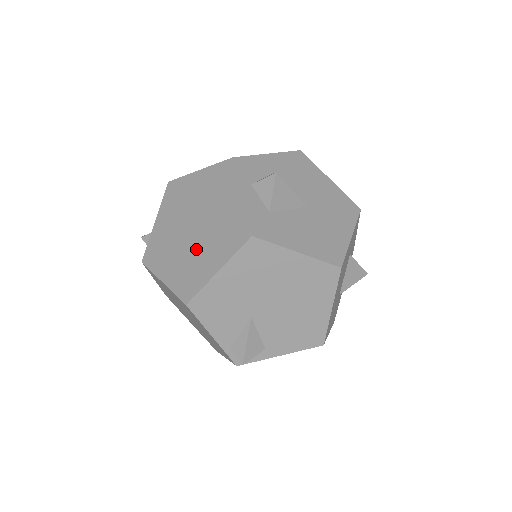
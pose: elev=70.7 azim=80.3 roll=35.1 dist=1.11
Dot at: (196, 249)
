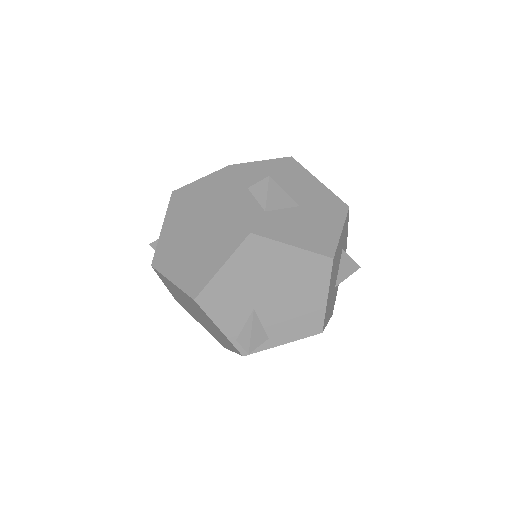
Dot at: (201, 249)
